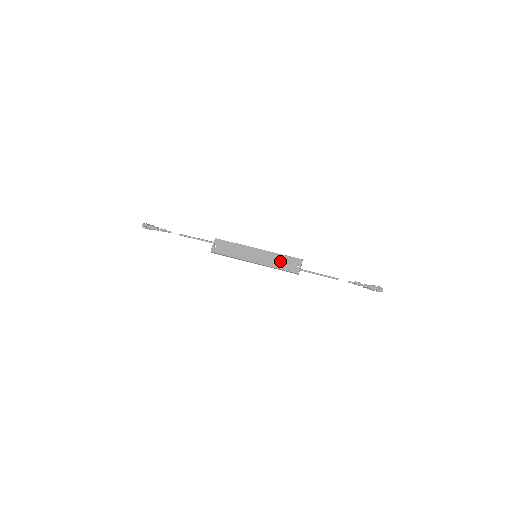
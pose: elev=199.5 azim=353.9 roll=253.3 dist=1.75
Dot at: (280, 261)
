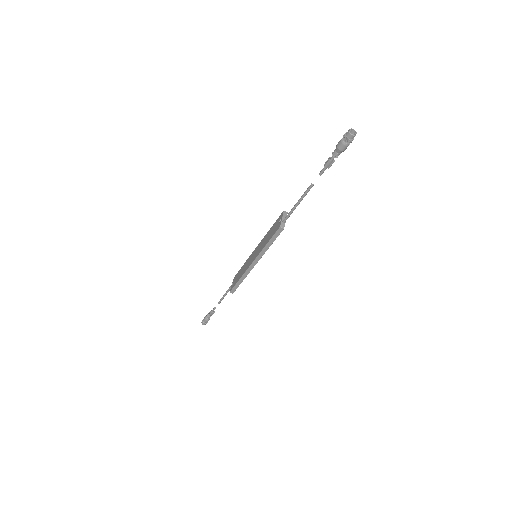
Dot at: (268, 236)
